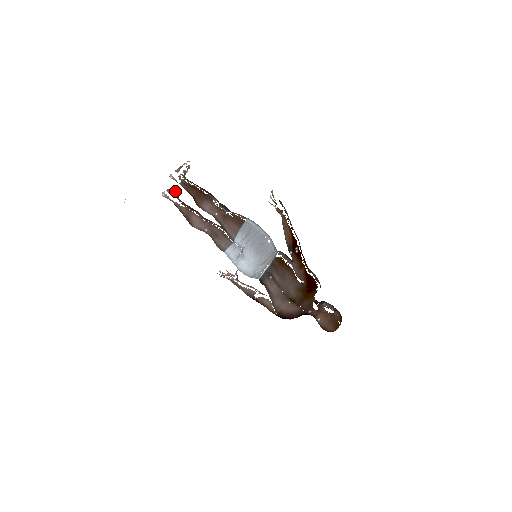
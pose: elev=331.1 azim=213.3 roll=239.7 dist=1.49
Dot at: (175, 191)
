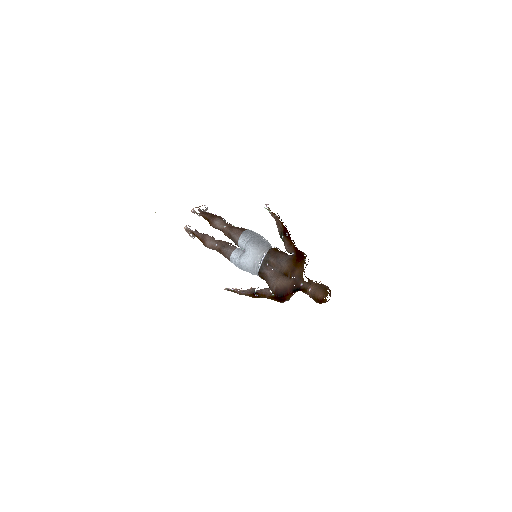
Dot at: occluded
